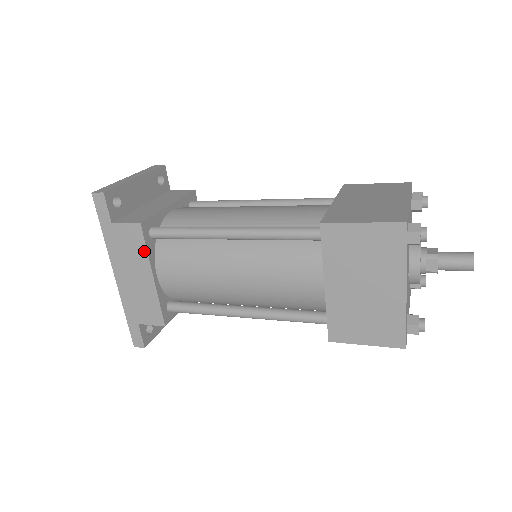
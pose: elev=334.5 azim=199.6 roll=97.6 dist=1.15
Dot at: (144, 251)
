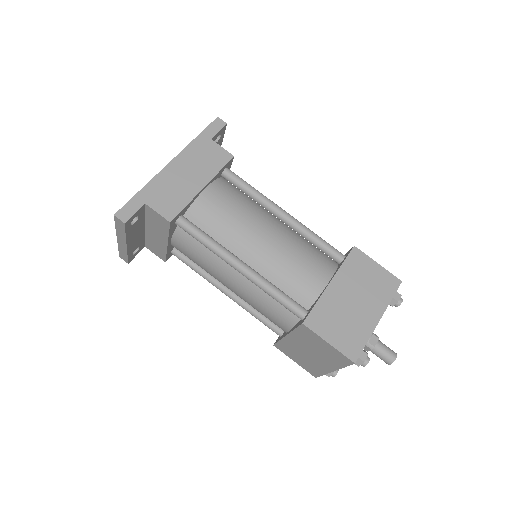
Dot at: (217, 170)
